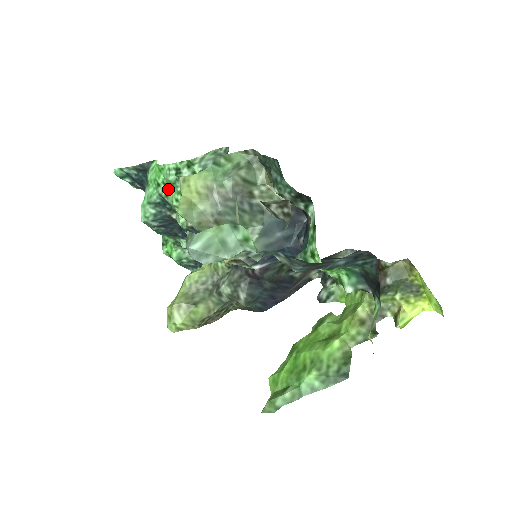
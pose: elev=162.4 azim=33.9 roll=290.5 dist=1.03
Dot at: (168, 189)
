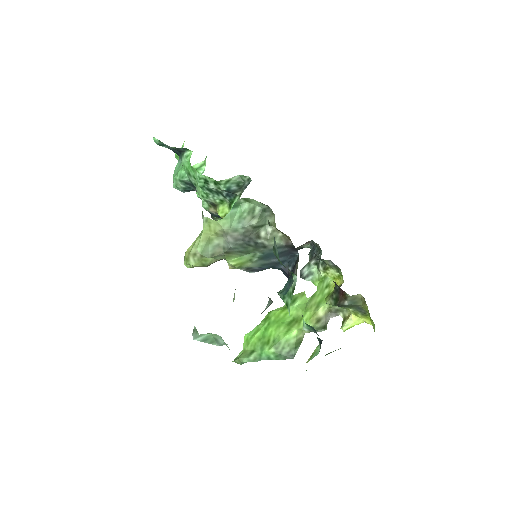
Dot at: occluded
